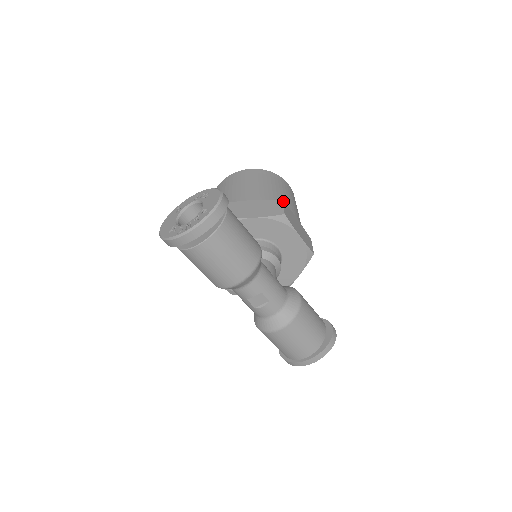
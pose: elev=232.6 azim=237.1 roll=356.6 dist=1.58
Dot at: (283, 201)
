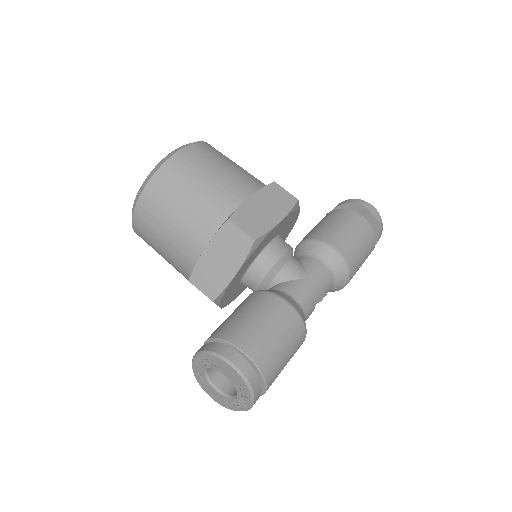
Dot at: (230, 219)
